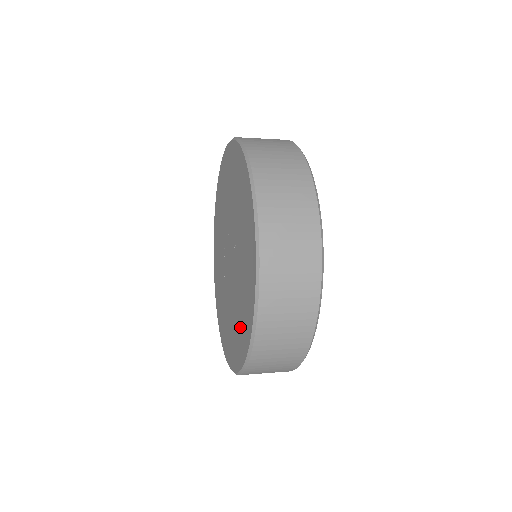
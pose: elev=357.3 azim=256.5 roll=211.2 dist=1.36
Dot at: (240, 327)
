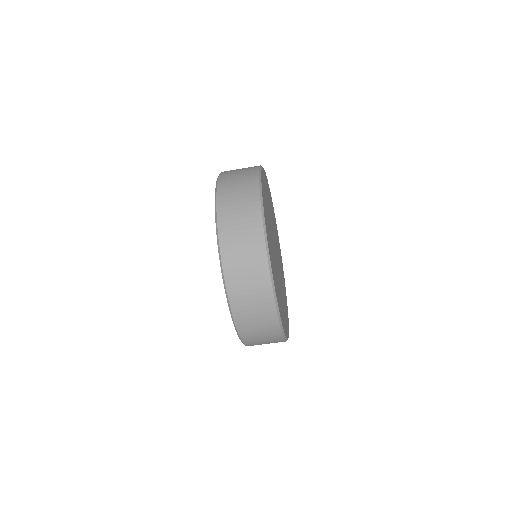
Dot at: occluded
